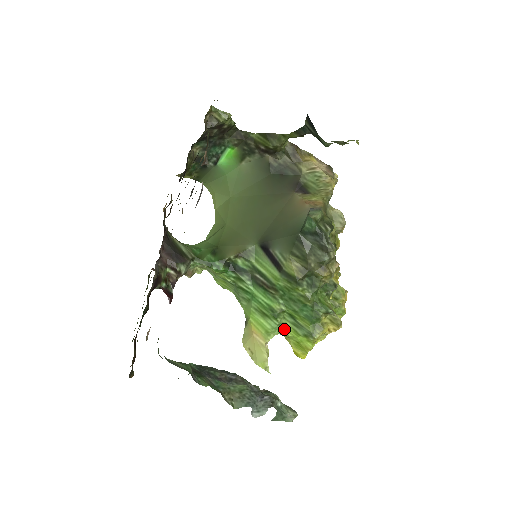
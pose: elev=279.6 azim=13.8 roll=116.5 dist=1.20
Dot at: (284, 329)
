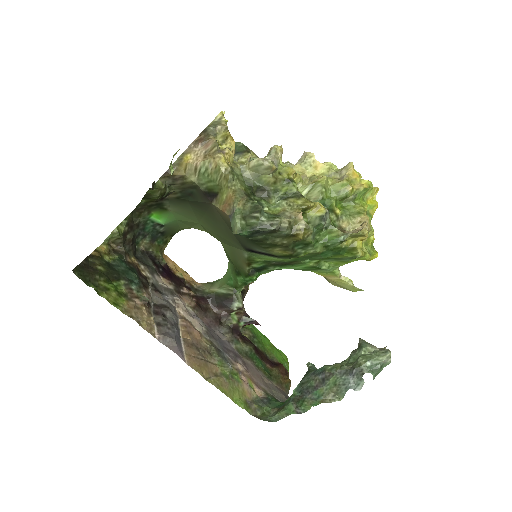
Dot at: (336, 264)
